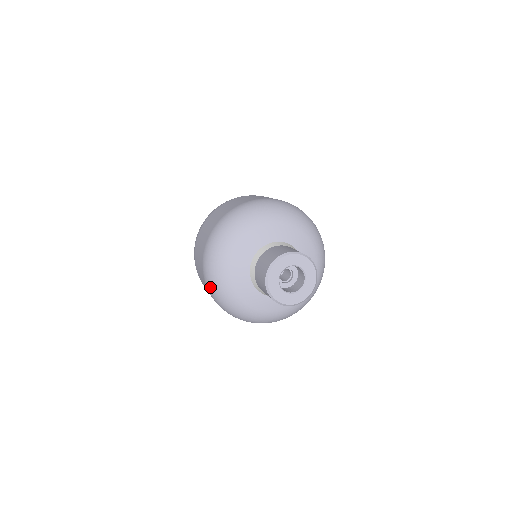
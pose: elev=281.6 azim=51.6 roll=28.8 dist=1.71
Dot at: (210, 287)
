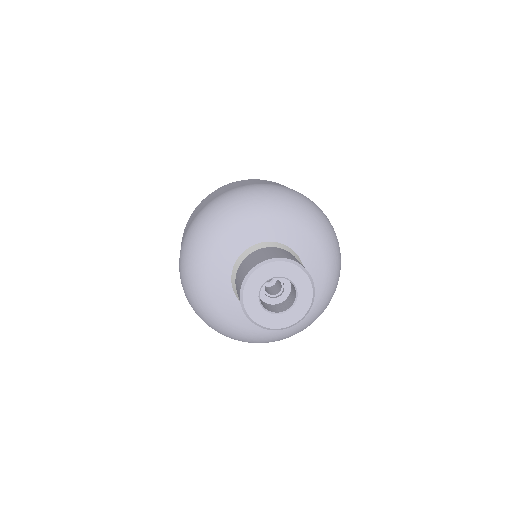
Dot at: (195, 224)
